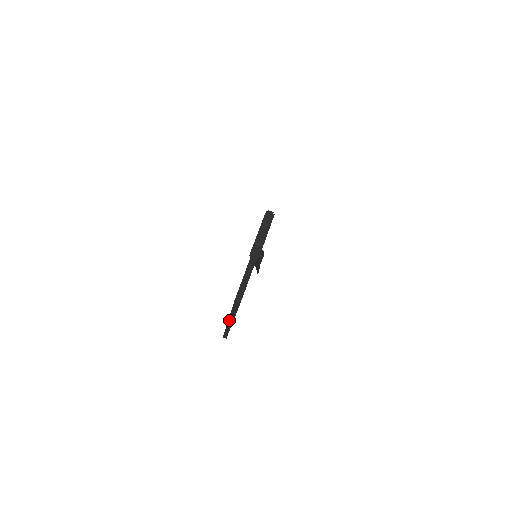
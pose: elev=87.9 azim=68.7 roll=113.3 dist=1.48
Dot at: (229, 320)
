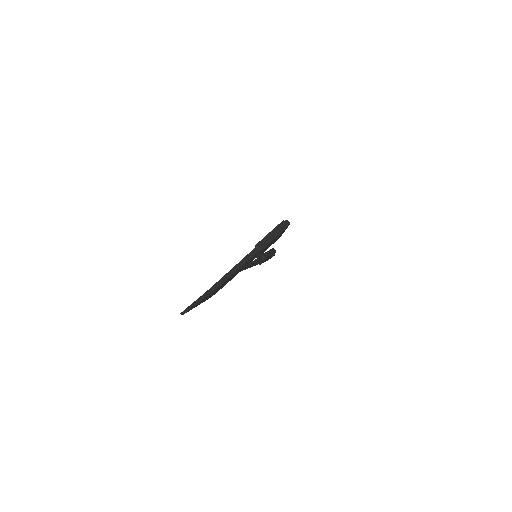
Dot at: (194, 302)
